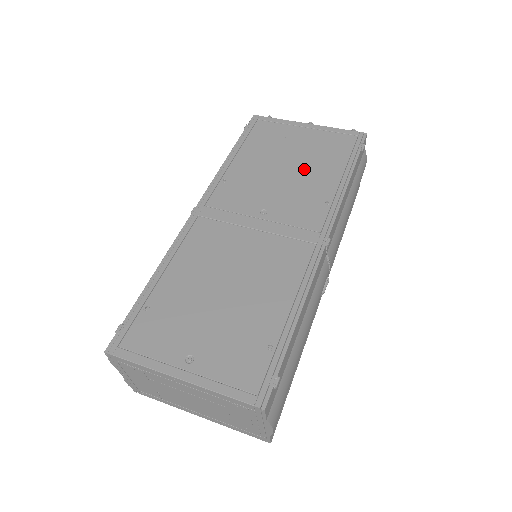
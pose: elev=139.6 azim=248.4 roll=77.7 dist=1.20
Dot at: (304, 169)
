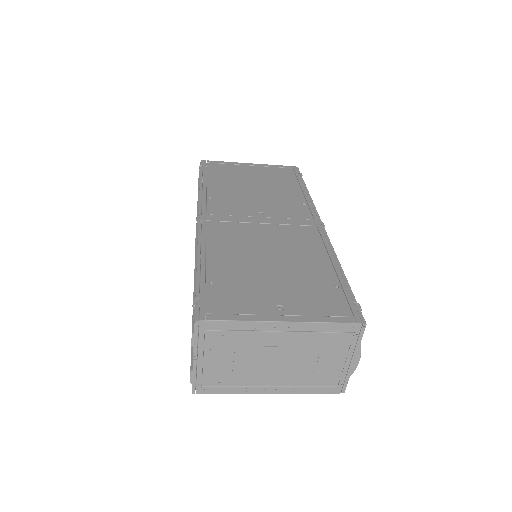
Dot at: (270, 187)
